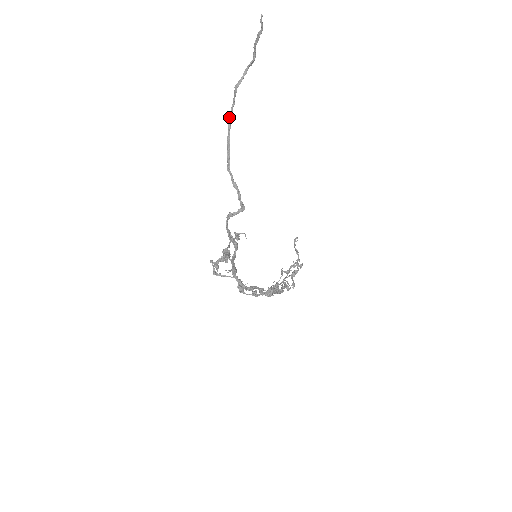
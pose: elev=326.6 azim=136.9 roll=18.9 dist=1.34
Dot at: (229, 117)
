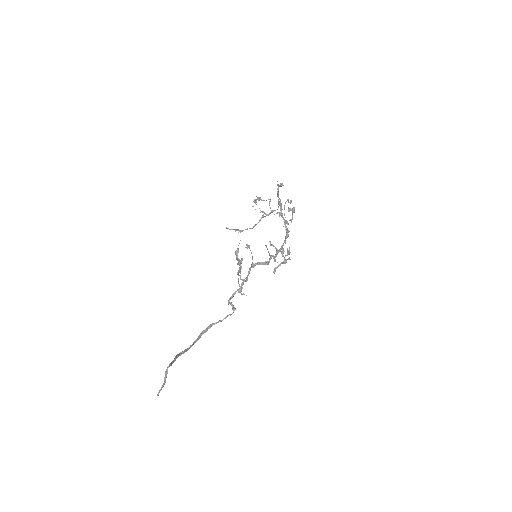
Dot at: (190, 347)
